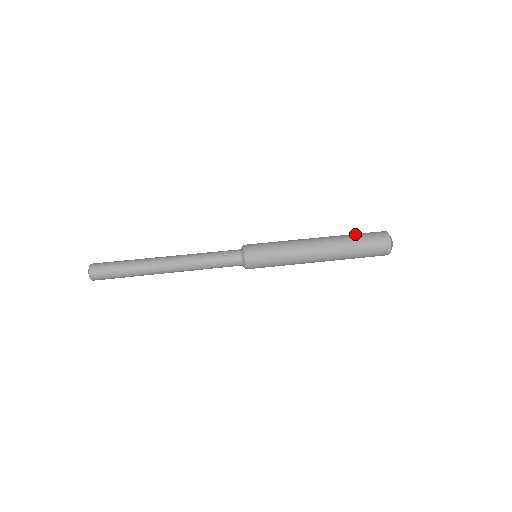
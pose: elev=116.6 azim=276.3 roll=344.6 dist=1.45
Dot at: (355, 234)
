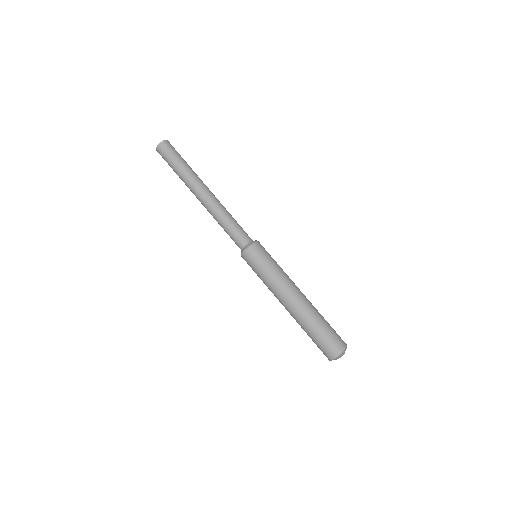
Dot at: (321, 328)
